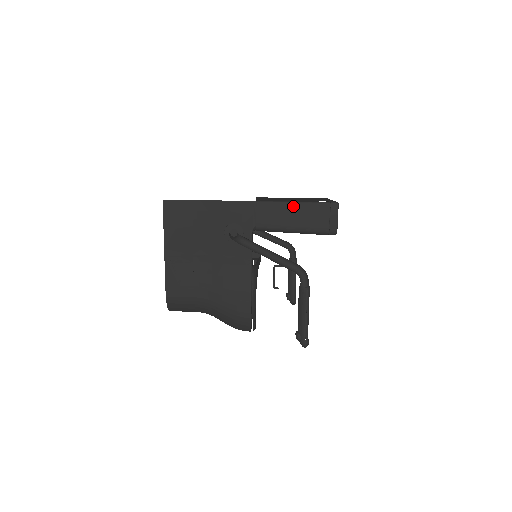
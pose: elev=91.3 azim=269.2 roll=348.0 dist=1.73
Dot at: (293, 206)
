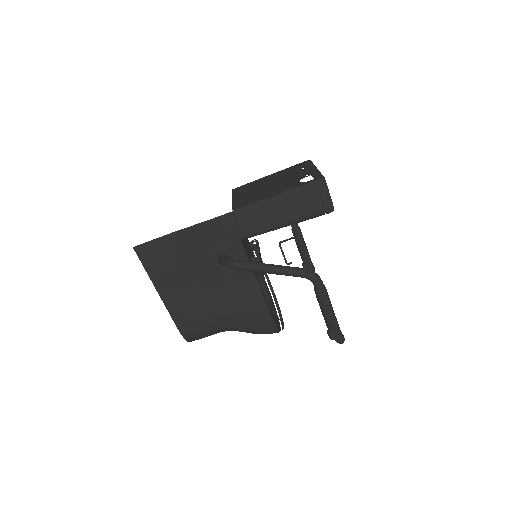
Dot at: (275, 201)
